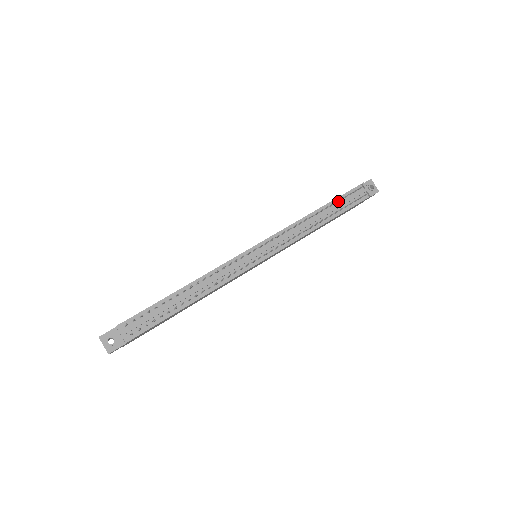
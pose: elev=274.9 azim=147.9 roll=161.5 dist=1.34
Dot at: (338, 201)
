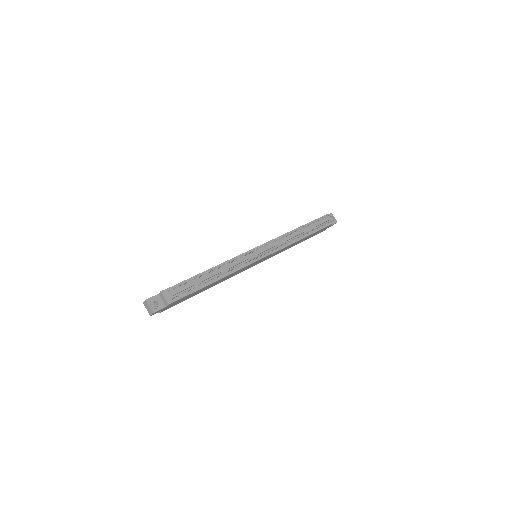
Dot at: (311, 224)
